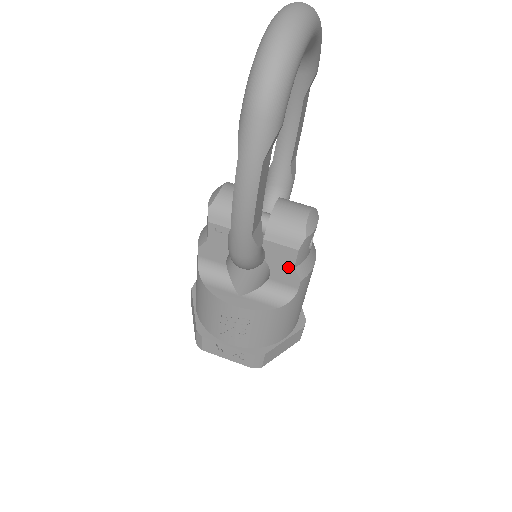
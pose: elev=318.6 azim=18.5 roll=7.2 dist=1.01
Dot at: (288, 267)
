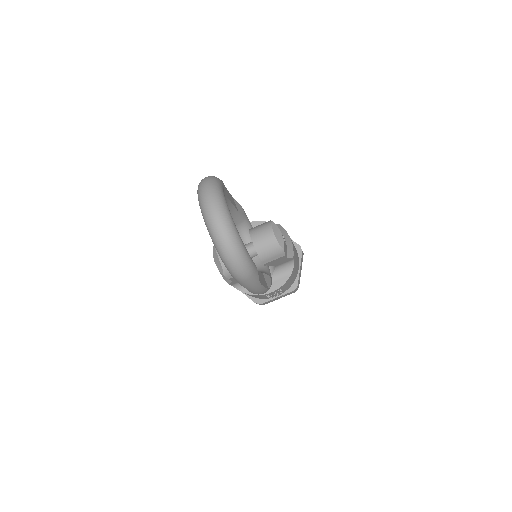
Dot at: (283, 260)
